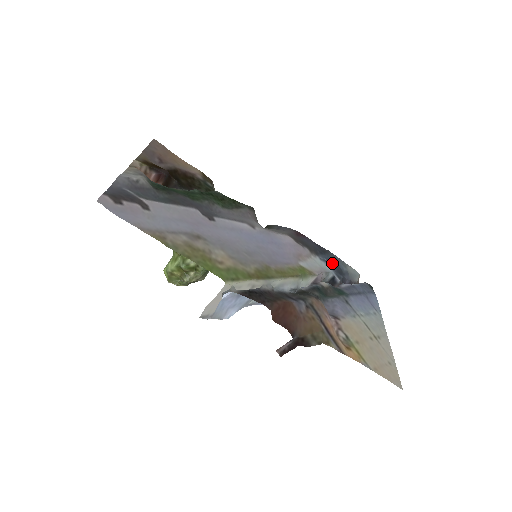
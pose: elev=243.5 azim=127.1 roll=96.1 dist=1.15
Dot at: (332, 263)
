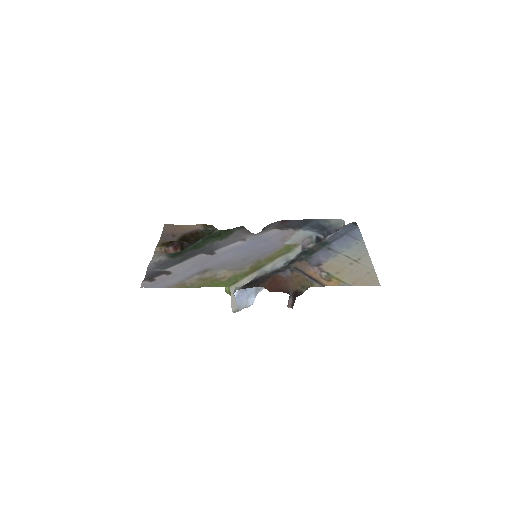
Dot at: (315, 227)
